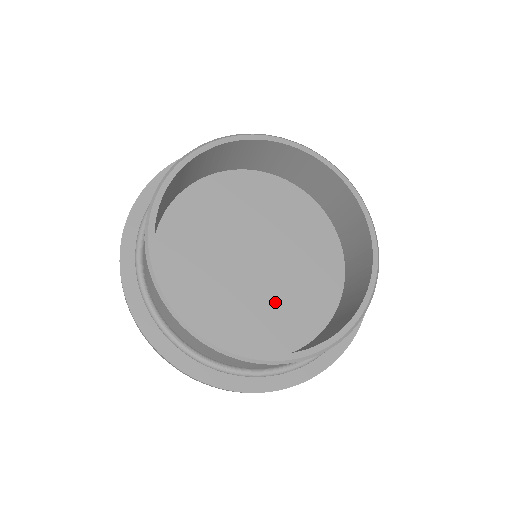
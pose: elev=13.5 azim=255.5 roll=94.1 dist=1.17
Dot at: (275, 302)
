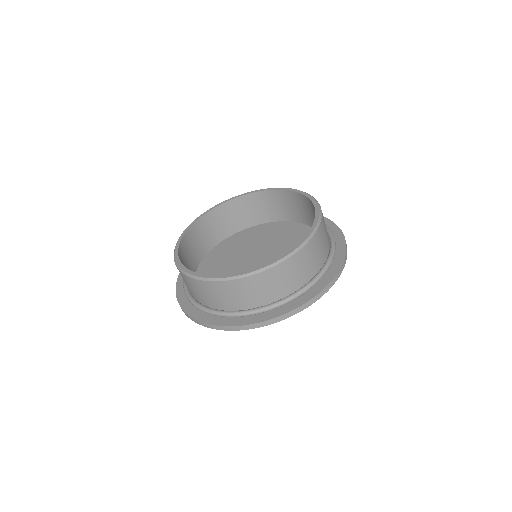
Dot at: occluded
